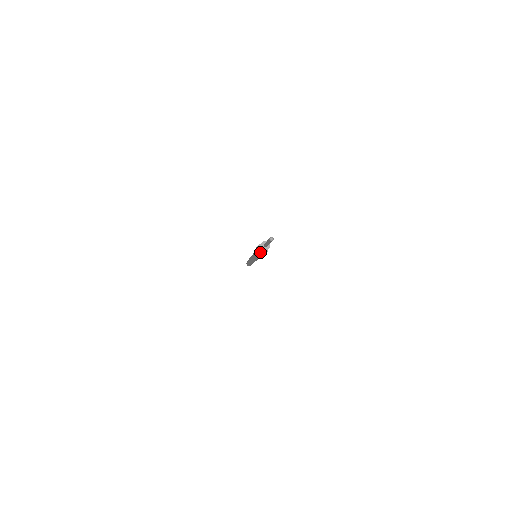
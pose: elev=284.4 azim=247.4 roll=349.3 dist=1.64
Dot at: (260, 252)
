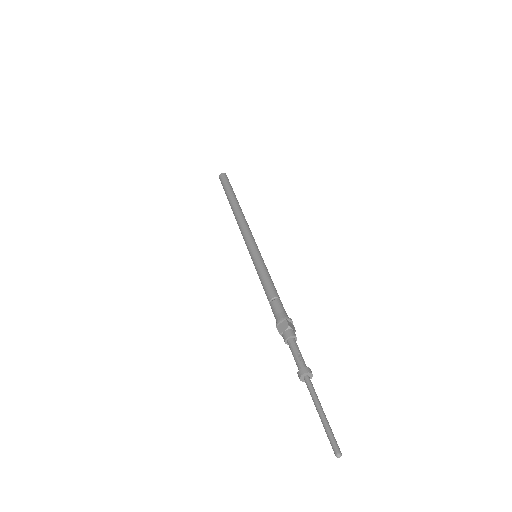
Dot at: occluded
